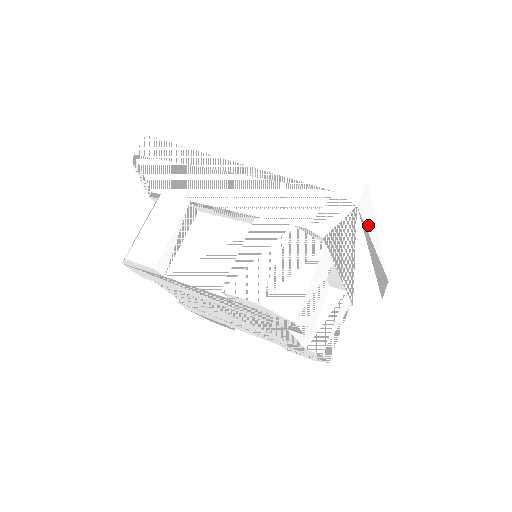
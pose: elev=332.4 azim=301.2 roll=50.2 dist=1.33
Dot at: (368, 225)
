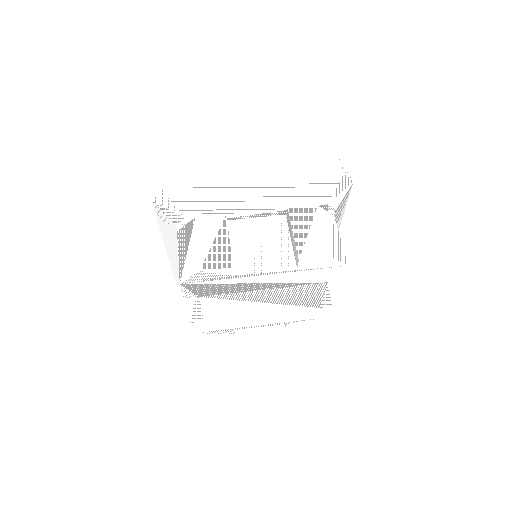
Dot at: occluded
